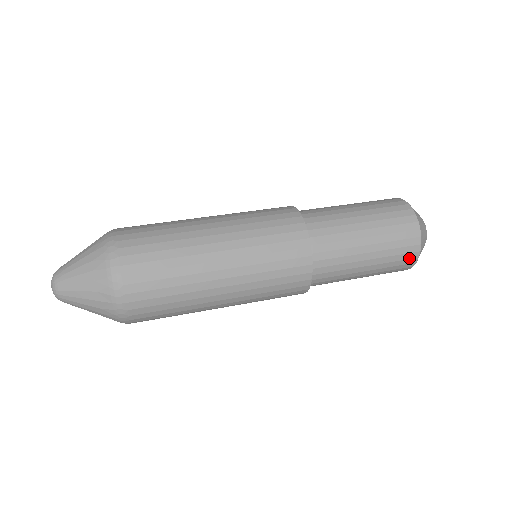
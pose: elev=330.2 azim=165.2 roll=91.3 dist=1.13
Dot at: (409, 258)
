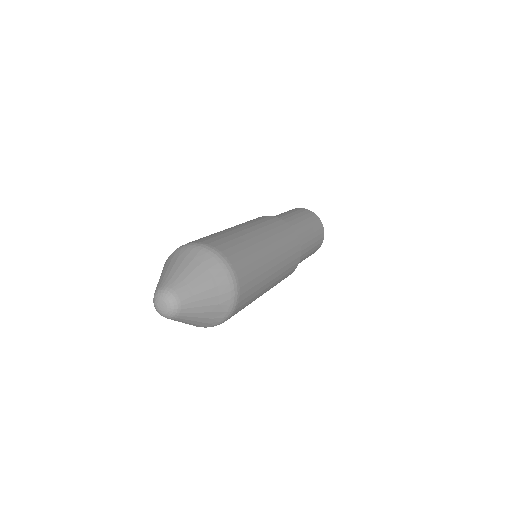
Dot at: occluded
